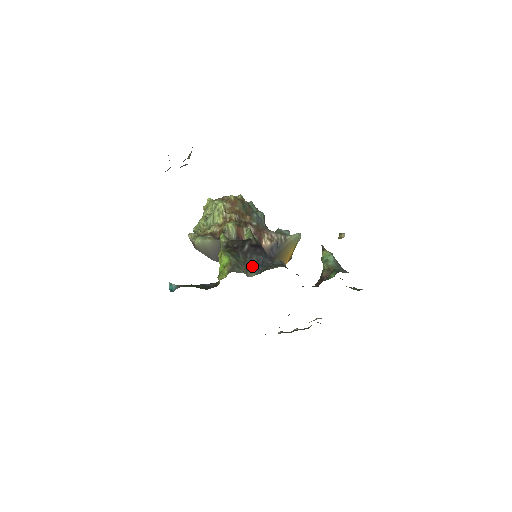
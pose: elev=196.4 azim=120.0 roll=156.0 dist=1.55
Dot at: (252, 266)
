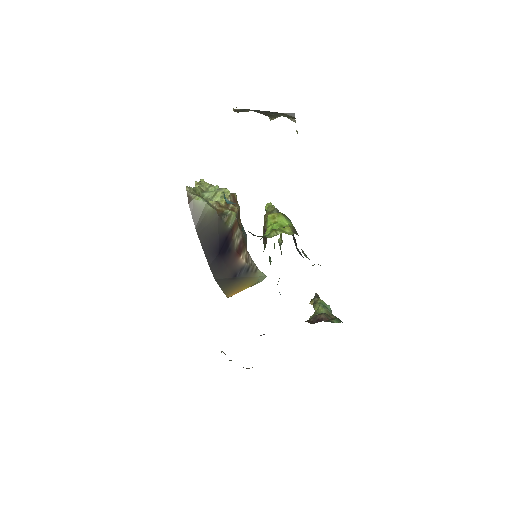
Dot at: occluded
